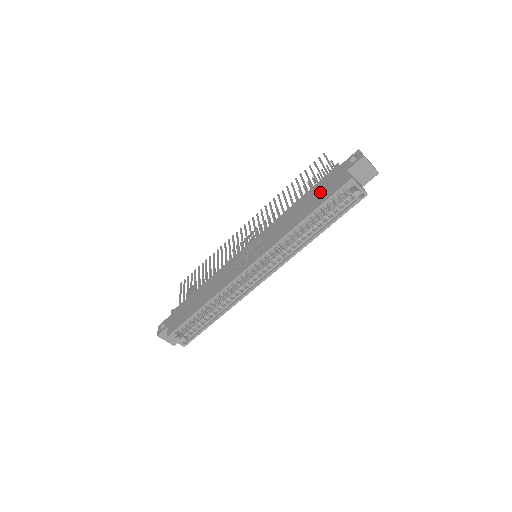
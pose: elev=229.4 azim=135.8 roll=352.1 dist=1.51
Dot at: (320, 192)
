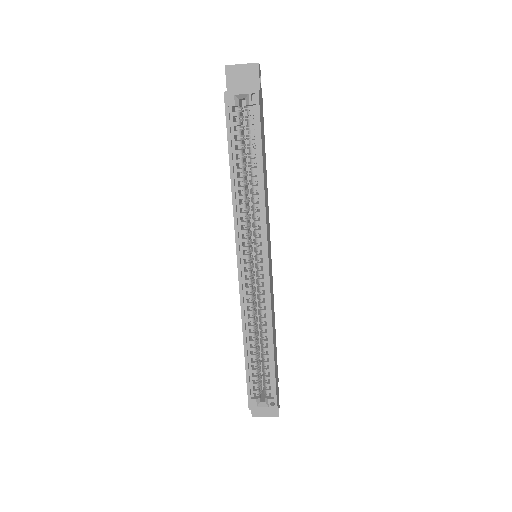
Dot at: occluded
